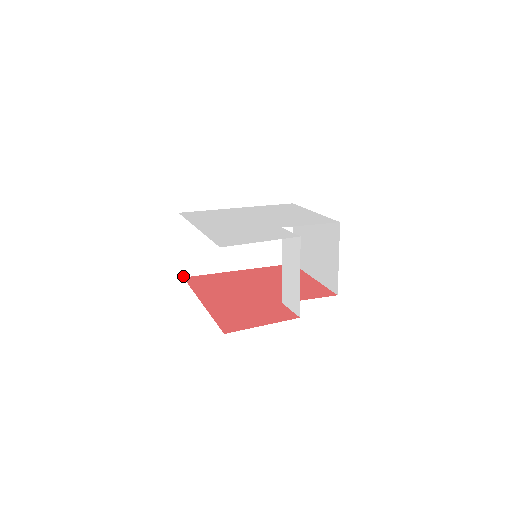
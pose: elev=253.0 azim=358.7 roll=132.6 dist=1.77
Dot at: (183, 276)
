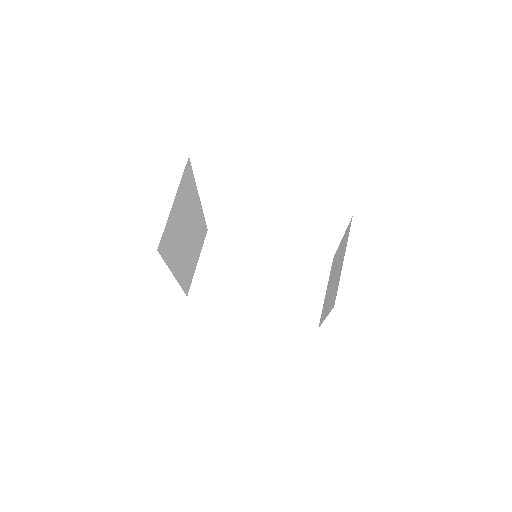
Dot at: (188, 295)
